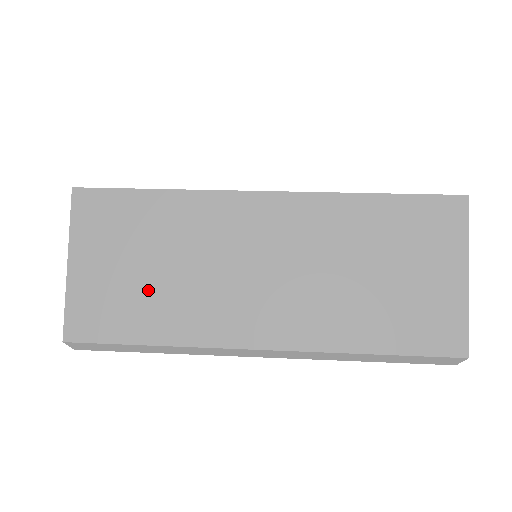
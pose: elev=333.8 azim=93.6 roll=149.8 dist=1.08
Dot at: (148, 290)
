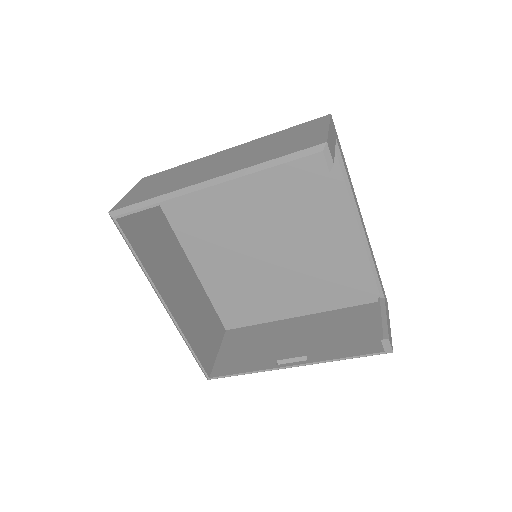
Dot at: (159, 187)
